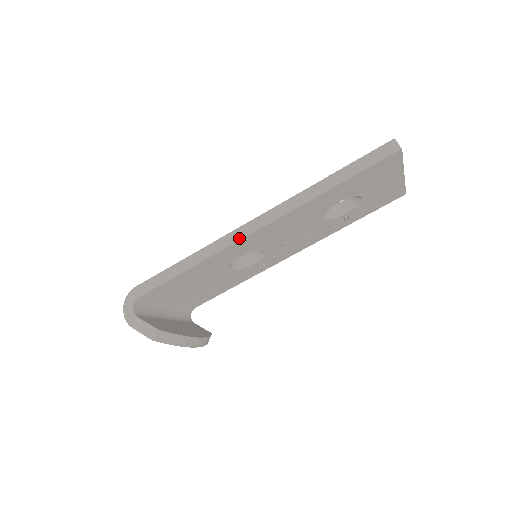
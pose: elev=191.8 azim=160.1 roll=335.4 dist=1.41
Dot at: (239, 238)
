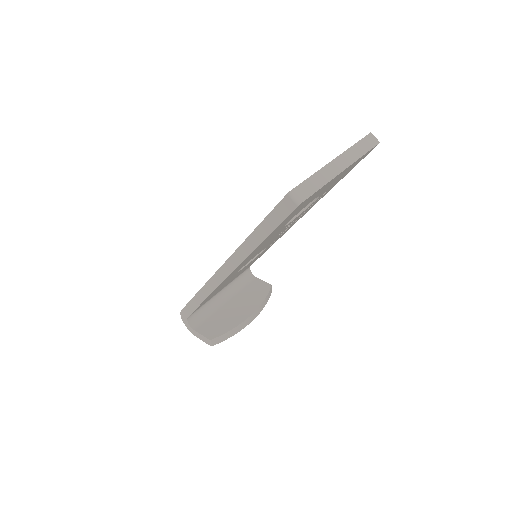
Dot at: (219, 283)
